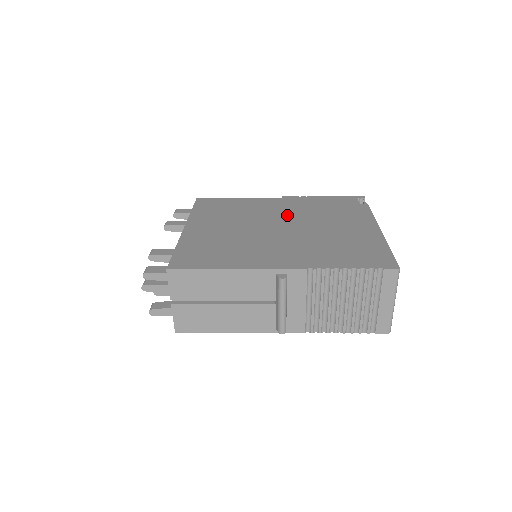
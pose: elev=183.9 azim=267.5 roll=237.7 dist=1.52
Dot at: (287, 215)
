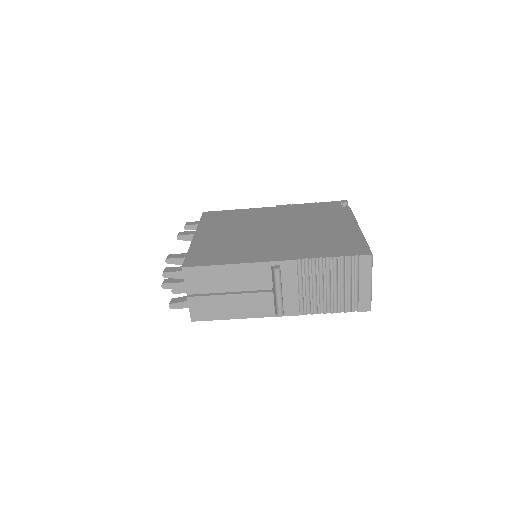
Dot at: (280, 220)
